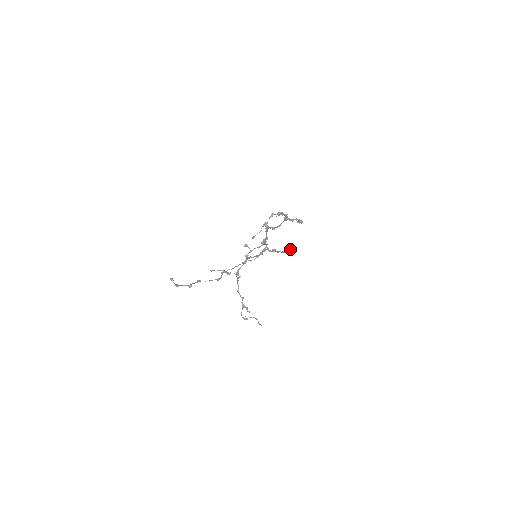
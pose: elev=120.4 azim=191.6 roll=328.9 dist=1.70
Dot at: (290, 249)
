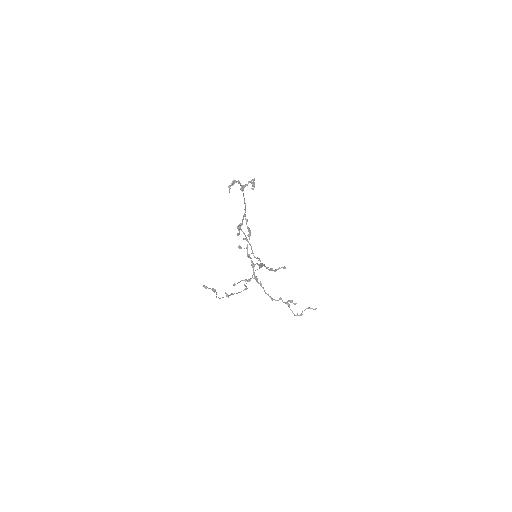
Dot at: occluded
